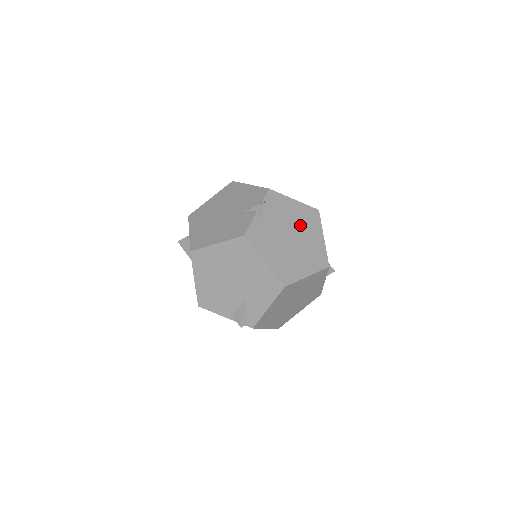
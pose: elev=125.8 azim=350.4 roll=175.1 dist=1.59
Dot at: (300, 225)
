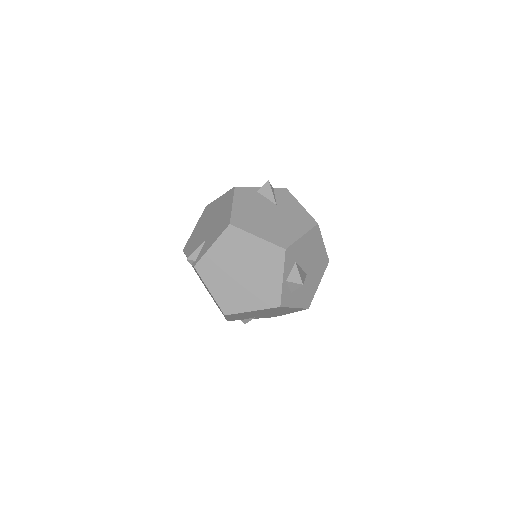
Dot at: (289, 216)
